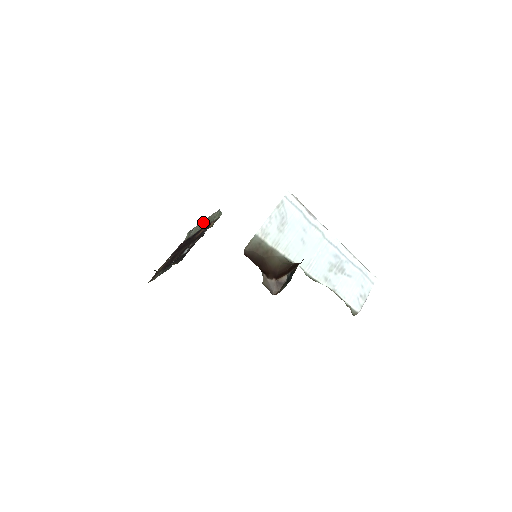
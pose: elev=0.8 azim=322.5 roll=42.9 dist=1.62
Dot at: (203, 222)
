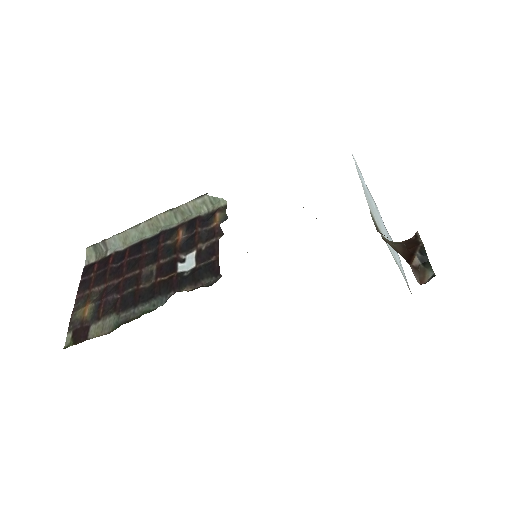
Dot at: (149, 222)
